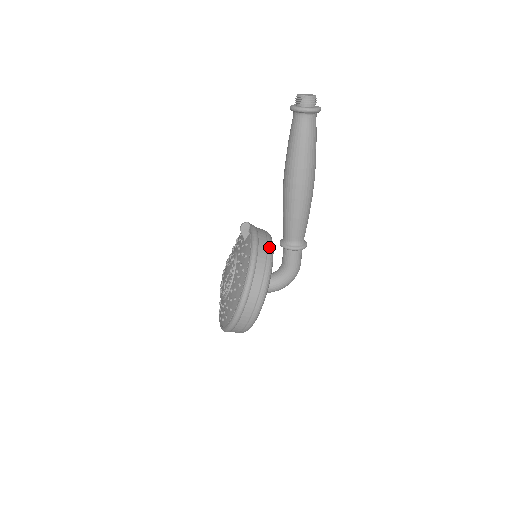
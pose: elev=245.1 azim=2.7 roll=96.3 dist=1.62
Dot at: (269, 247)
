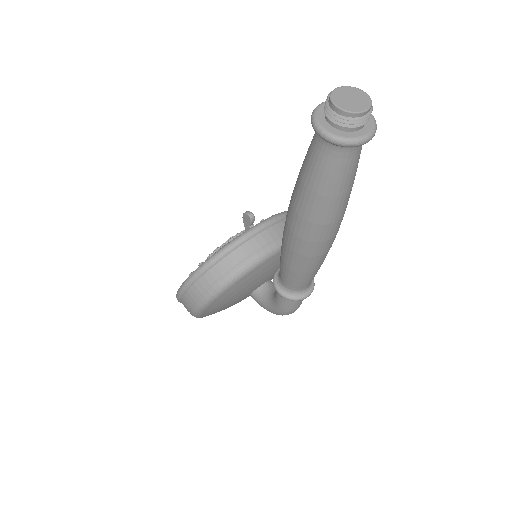
Dot at: (242, 265)
